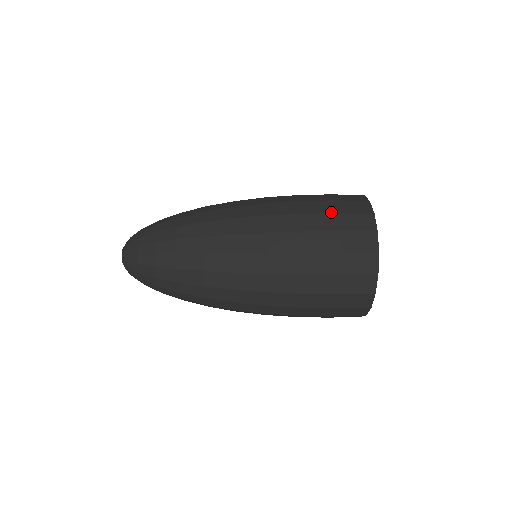
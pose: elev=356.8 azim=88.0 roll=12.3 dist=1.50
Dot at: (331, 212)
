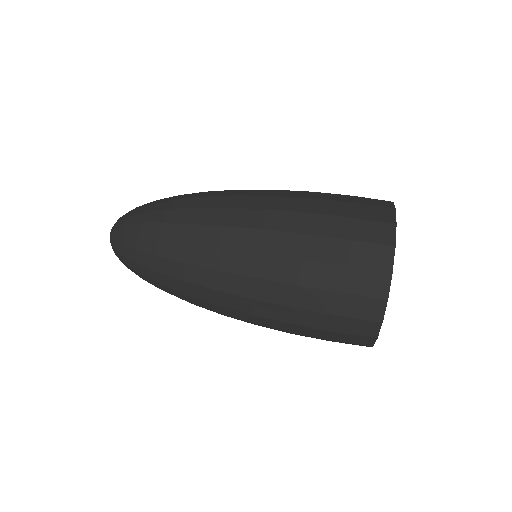
Dot at: (328, 313)
